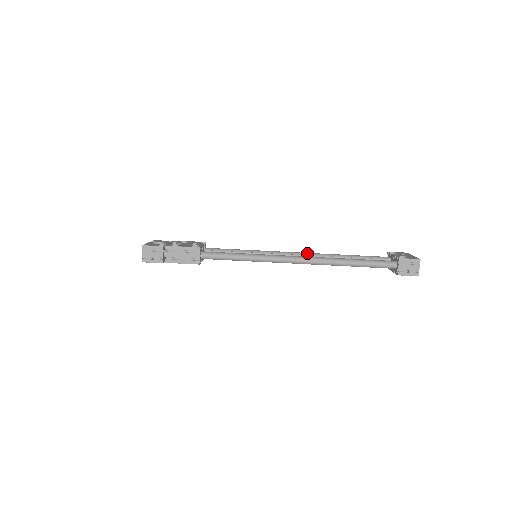
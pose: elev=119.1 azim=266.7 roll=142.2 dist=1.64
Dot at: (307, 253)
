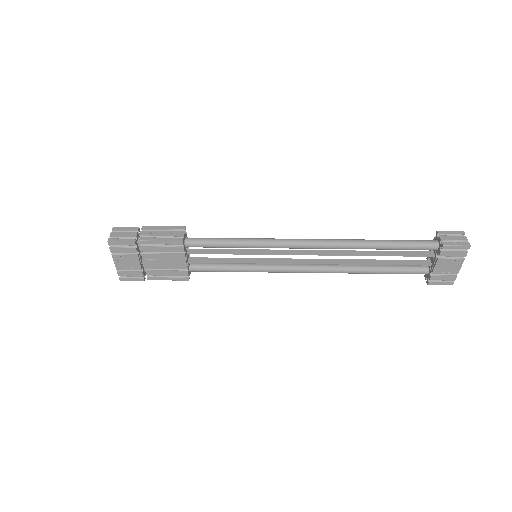
Dot at: (321, 264)
